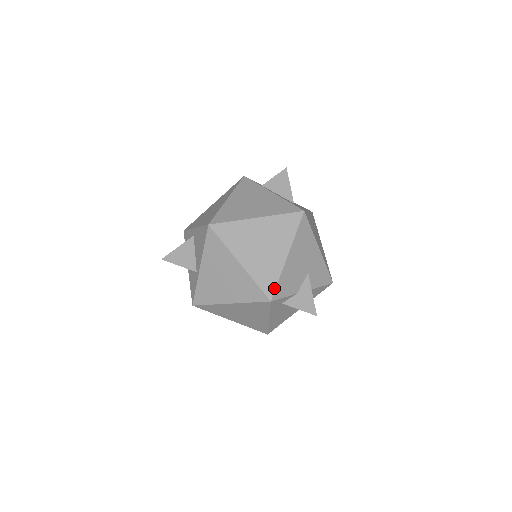
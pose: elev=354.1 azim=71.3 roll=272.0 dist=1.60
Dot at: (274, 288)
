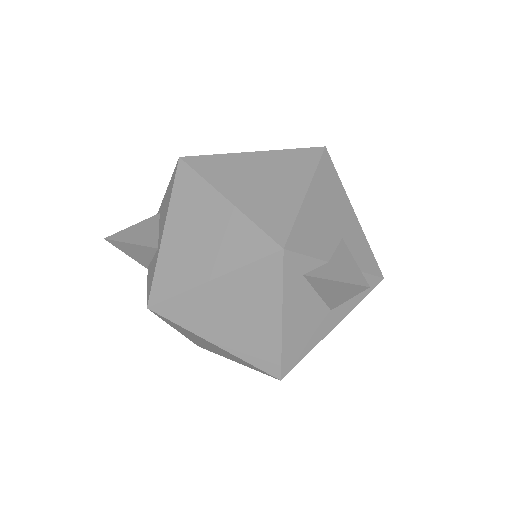
Dot at: (288, 231)
